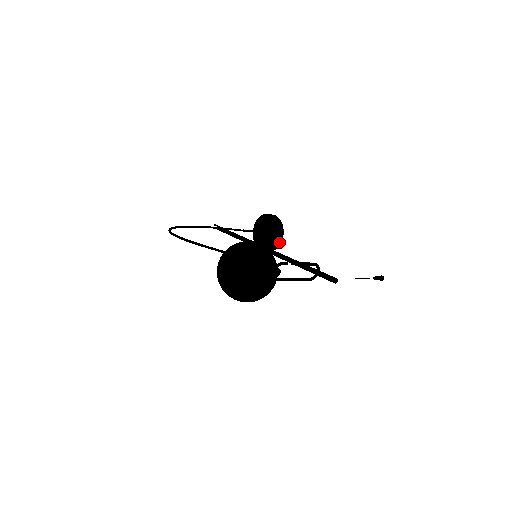
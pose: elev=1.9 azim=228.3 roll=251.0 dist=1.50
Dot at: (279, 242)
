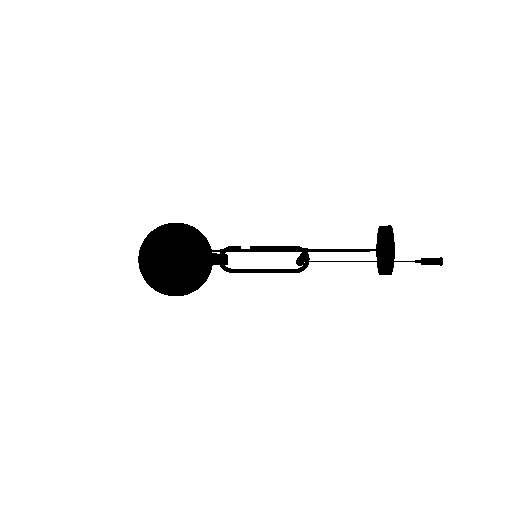
Dot at: (390, 258)
